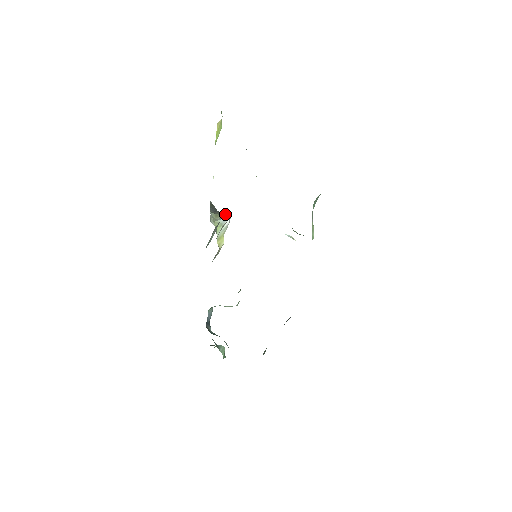
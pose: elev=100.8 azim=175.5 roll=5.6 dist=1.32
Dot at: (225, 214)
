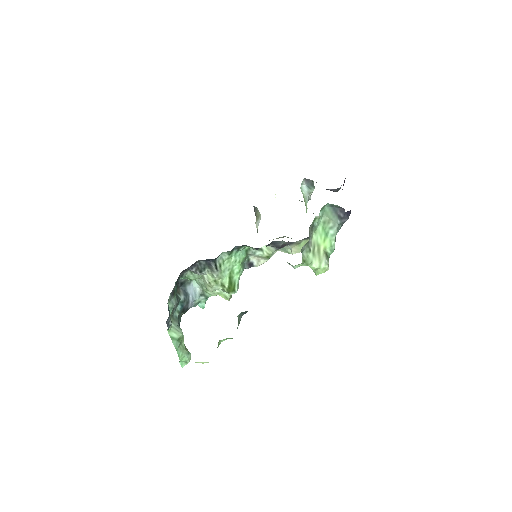
Dot at: (260, 215)
